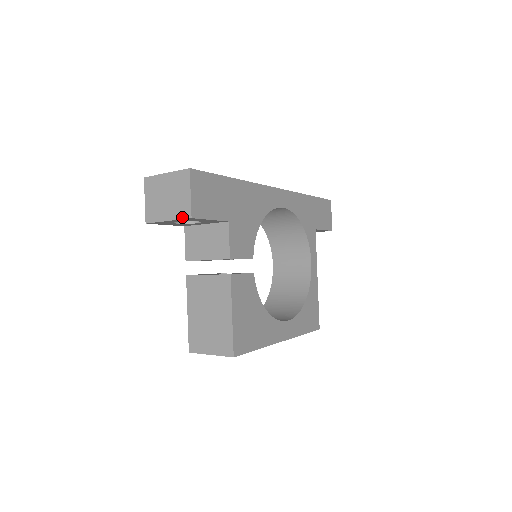
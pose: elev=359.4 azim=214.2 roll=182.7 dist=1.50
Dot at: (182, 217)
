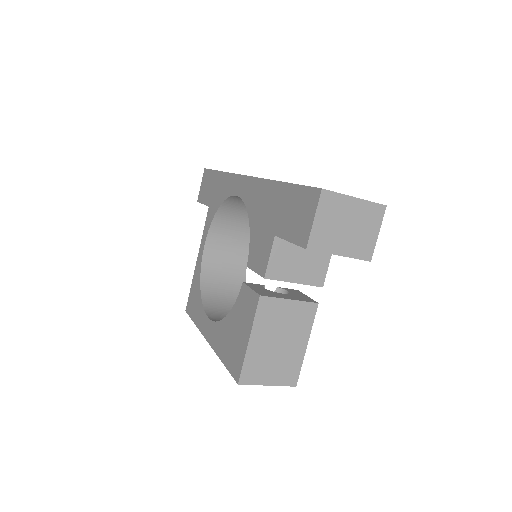
Dot at: (360, 257)
